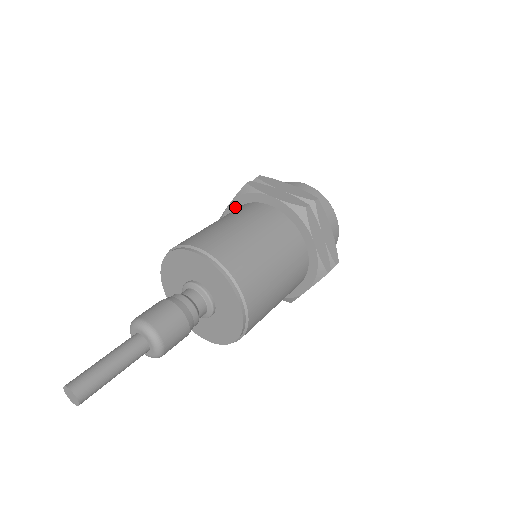
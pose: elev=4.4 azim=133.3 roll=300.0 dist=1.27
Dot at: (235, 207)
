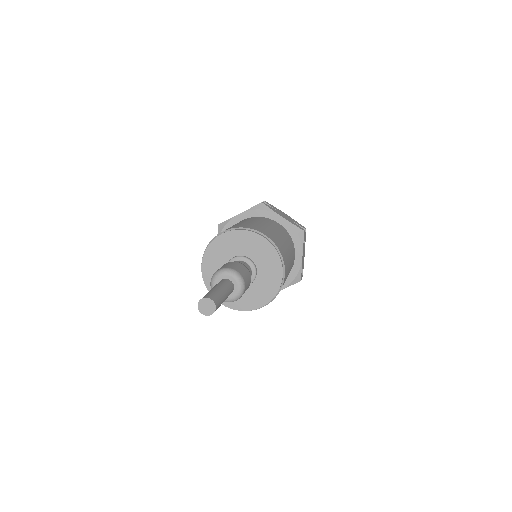
Dot at: (245, 217)
